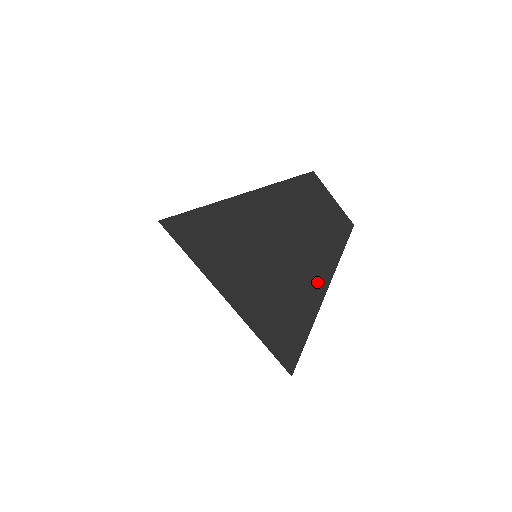
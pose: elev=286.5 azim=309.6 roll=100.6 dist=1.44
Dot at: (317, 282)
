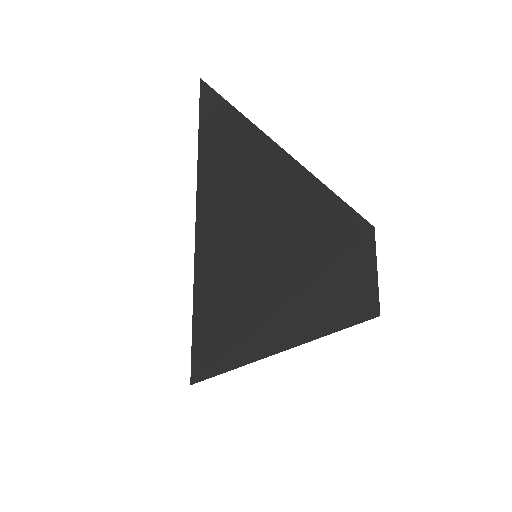
Dot at: (302, 322)
